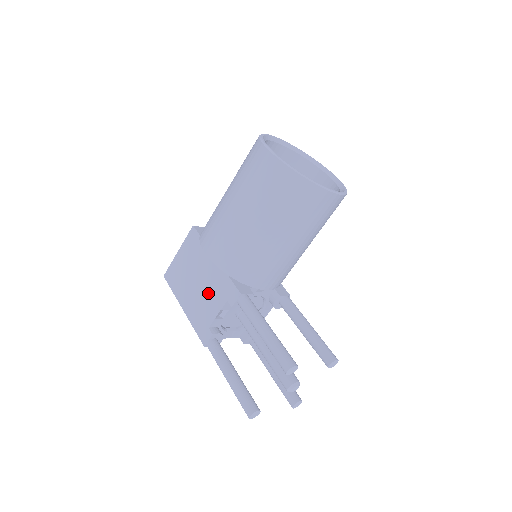
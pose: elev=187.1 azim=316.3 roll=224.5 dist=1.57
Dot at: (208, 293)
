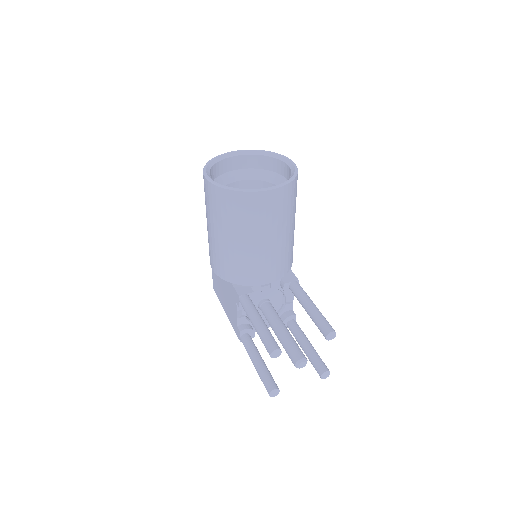
Dot at: (229, 298)
